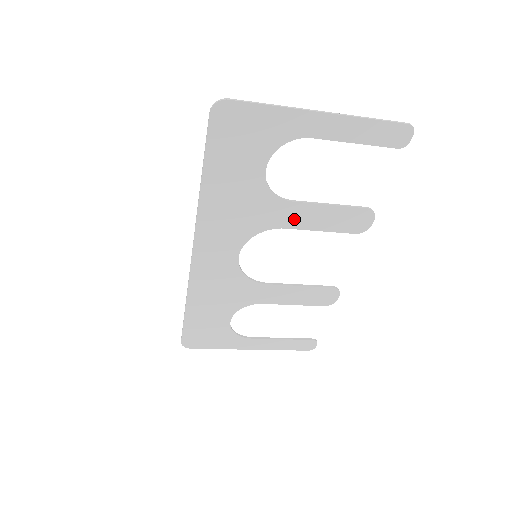
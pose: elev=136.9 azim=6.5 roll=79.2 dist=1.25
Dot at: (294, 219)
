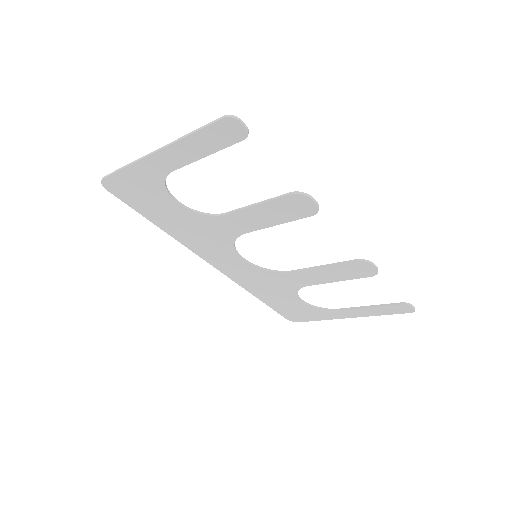
Dot at: (244, 225)
